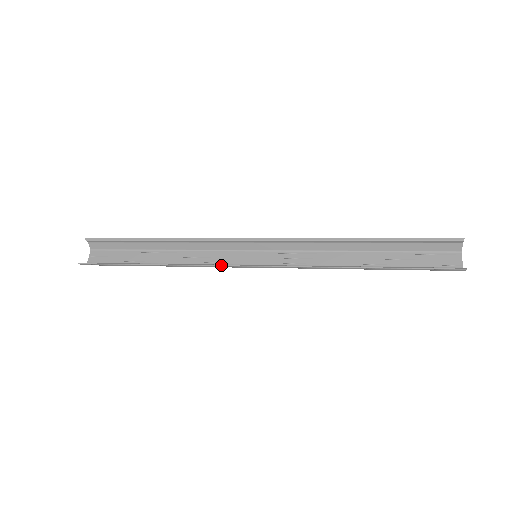
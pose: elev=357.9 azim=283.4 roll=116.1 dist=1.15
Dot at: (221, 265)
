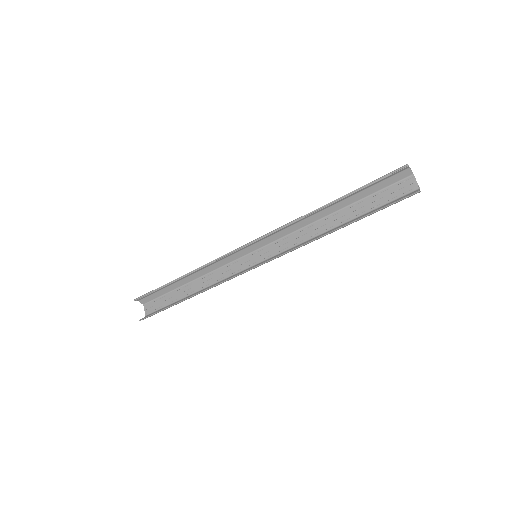
Dot at: (233, 277)
